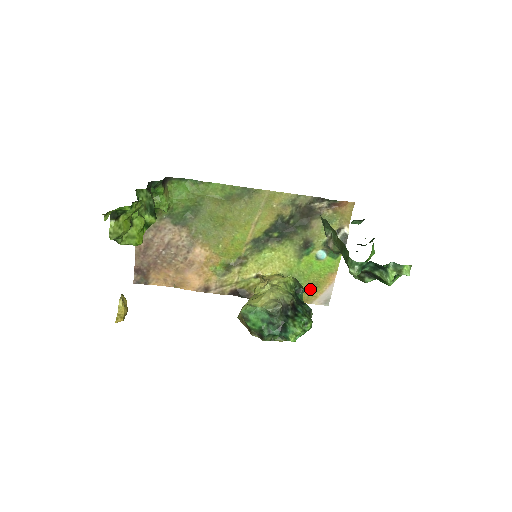
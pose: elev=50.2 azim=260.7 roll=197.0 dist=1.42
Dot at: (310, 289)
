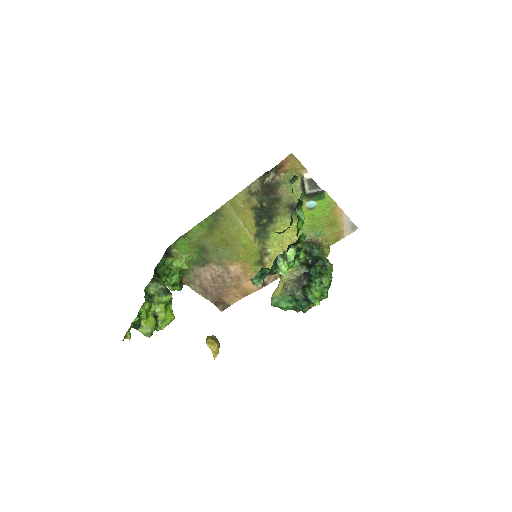
Dot at: (331, 230)
